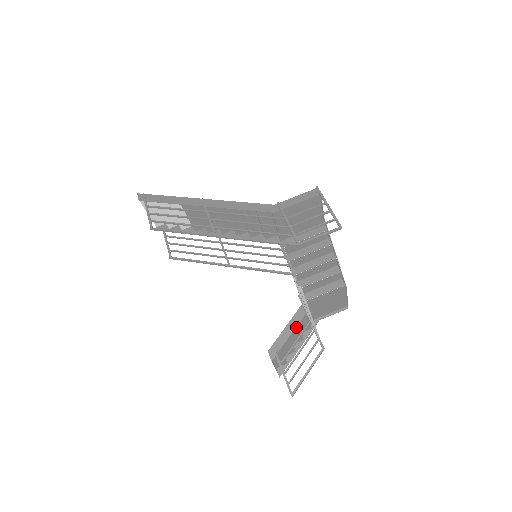
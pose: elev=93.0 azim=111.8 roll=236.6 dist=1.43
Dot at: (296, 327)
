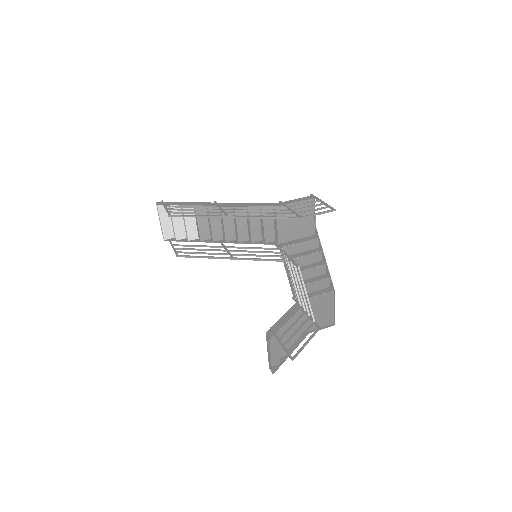
Dot at: (290, 322)
